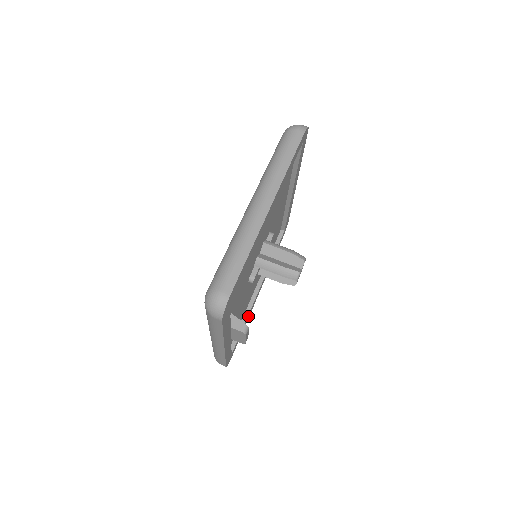
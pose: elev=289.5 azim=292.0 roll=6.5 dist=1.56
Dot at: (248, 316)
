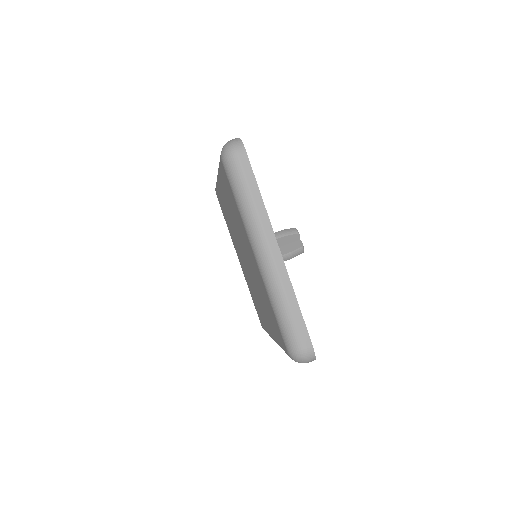
Dot at: occluded
